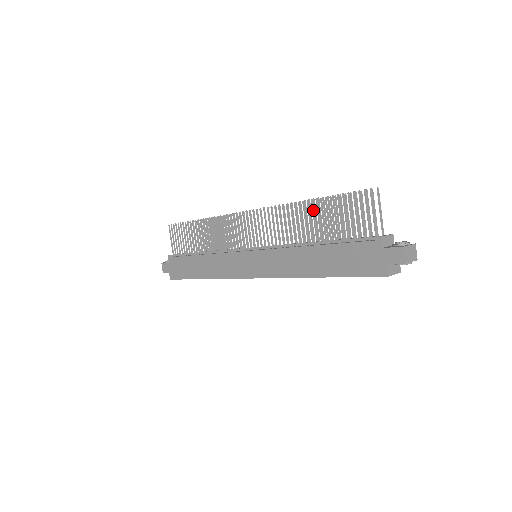
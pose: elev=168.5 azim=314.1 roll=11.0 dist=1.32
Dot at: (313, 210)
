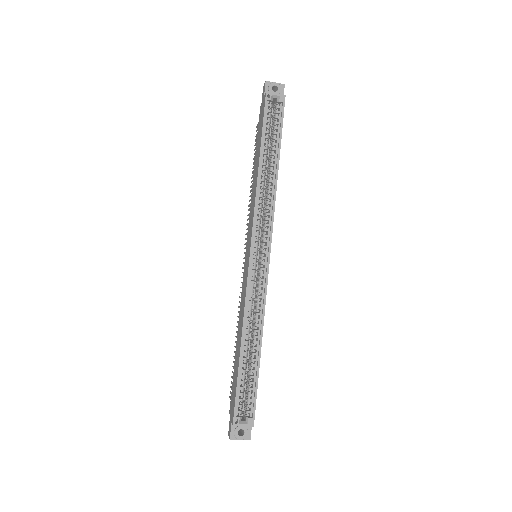
Dot at: occluded
